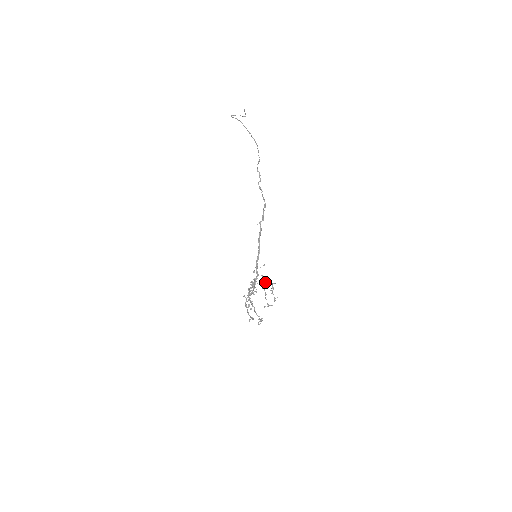
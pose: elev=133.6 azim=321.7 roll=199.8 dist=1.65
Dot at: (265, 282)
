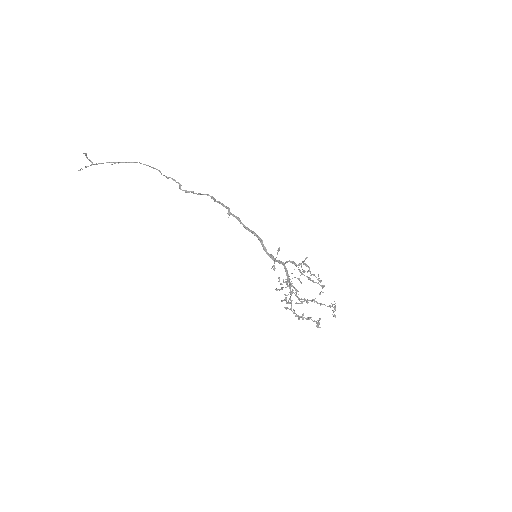
Dot at: (296, 266)
